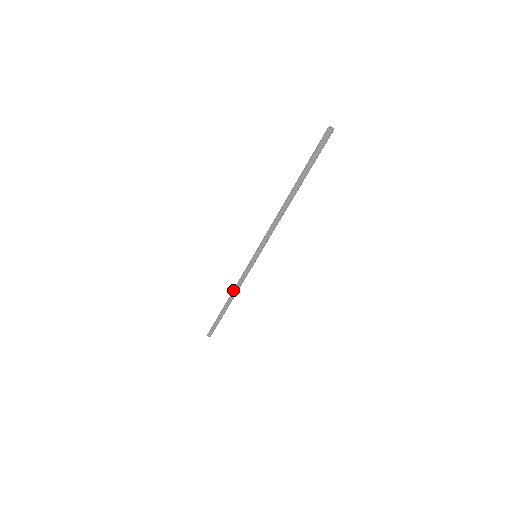
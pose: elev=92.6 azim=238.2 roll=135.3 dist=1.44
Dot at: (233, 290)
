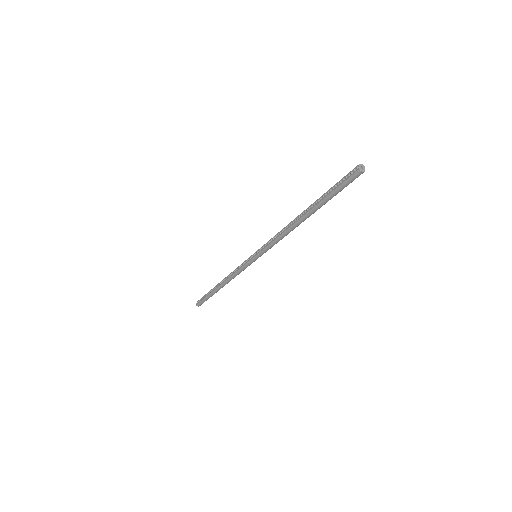
Dot at: (228, 279)
